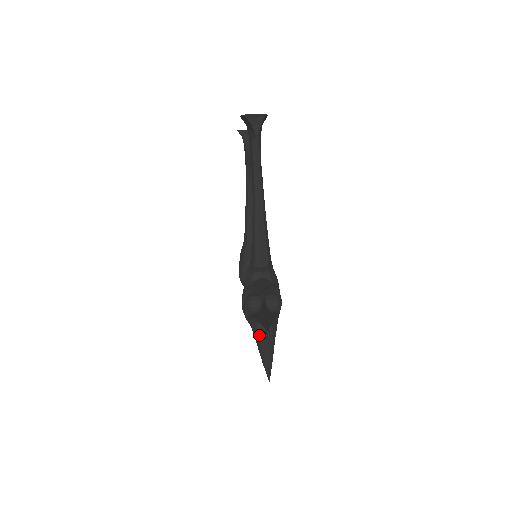
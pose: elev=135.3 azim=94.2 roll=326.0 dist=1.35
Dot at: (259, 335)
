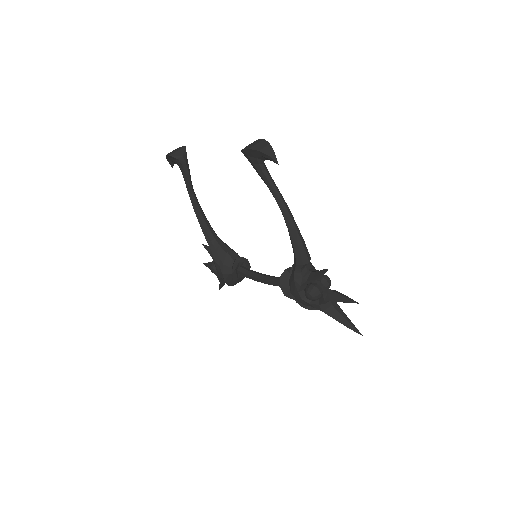
Dot at: (331, 311)
